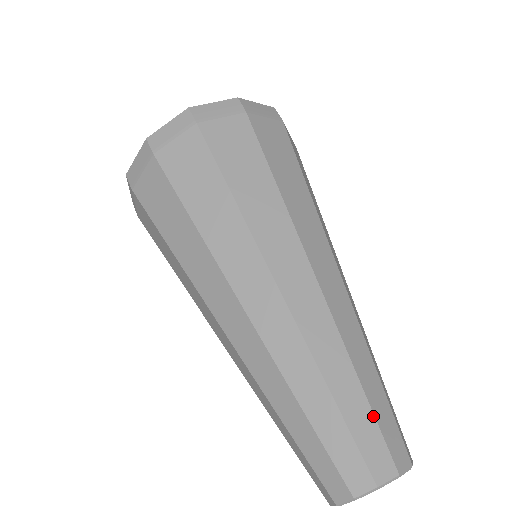
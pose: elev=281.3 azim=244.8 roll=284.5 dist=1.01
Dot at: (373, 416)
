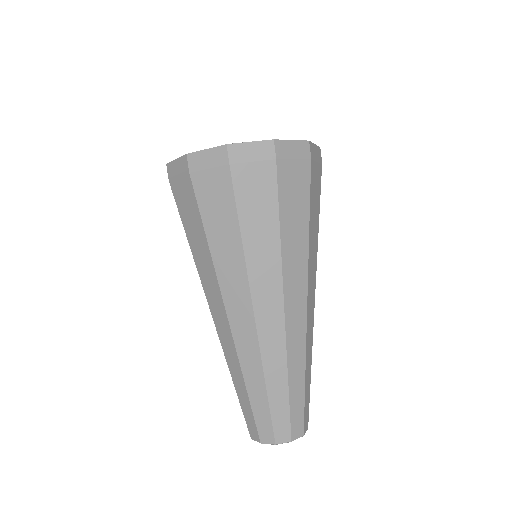
Dot at: (289, 408)
